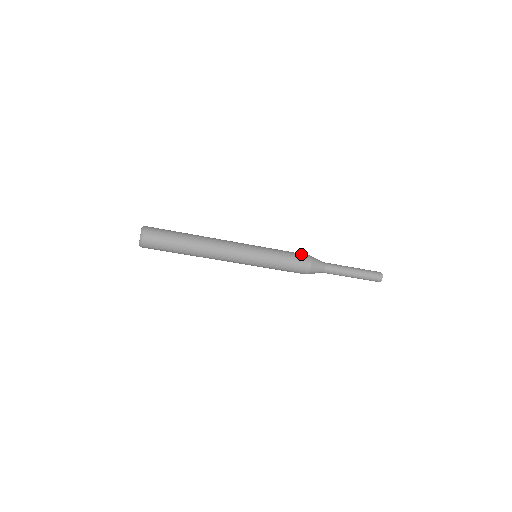
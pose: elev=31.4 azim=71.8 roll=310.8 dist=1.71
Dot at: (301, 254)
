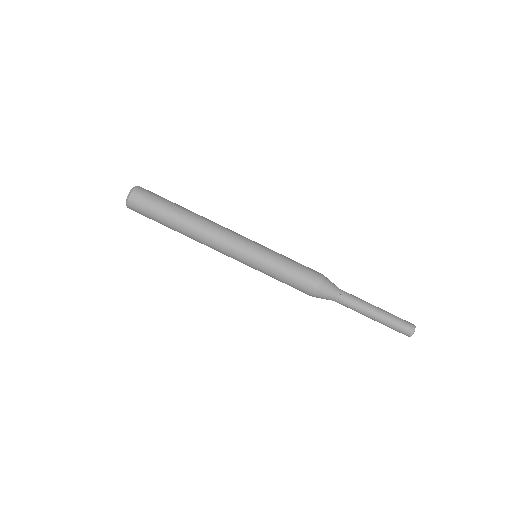
Dot at: occluded
